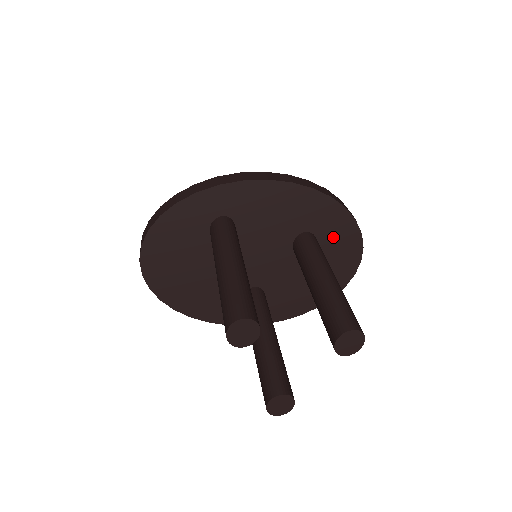
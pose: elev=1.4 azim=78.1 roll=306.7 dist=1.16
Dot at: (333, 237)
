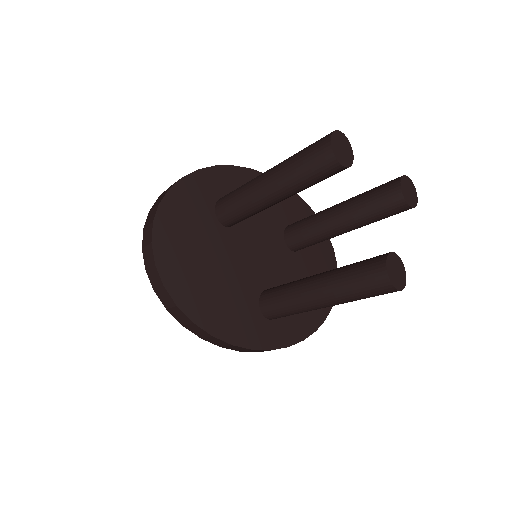
Dot at: occluded
